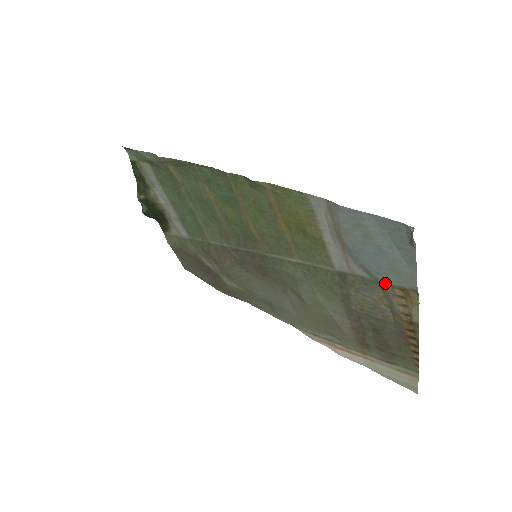
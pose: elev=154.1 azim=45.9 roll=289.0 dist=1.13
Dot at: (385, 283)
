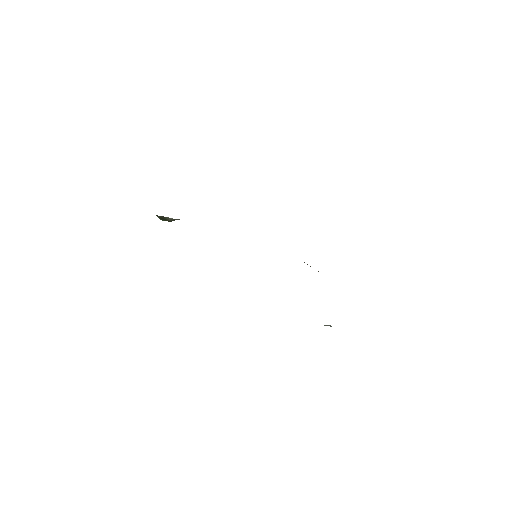
Dot at: occluded
